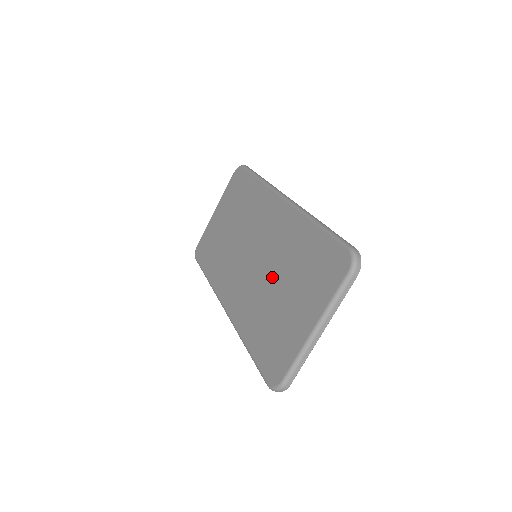
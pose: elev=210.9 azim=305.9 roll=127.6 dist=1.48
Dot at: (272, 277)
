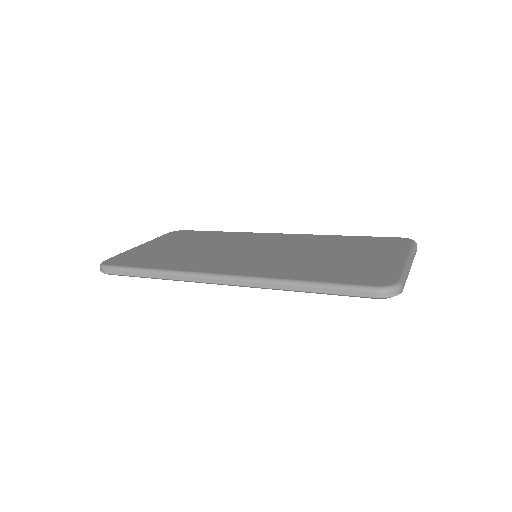
Dot at: (309, 253)
